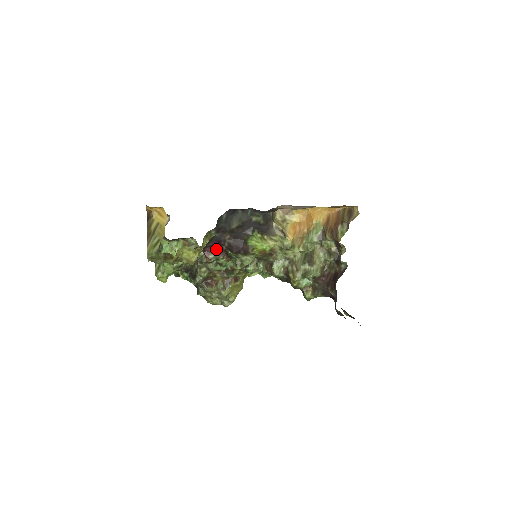
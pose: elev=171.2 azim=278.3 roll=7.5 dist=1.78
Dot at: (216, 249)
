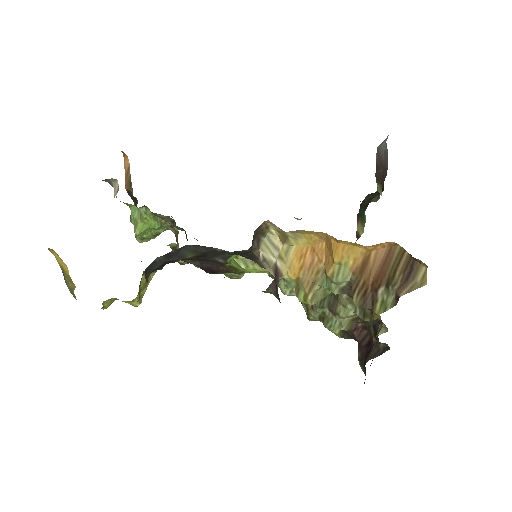
Dot at: occluded
